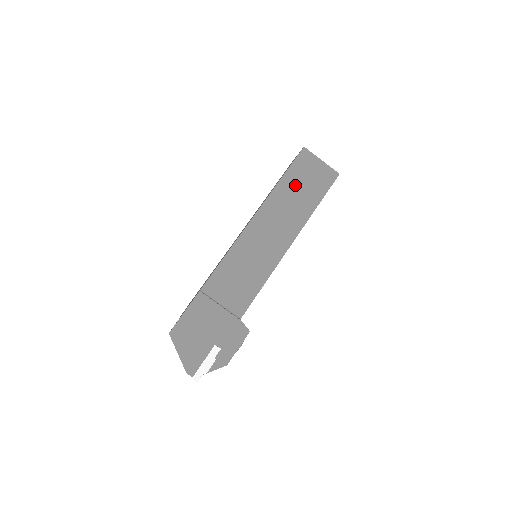
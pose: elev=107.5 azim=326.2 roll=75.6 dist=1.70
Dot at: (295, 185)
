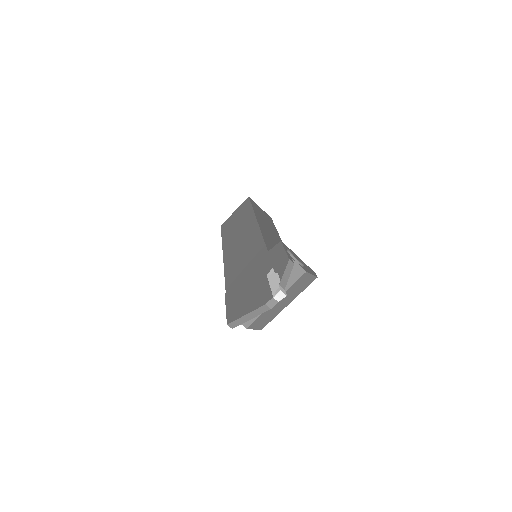
Dot at: (231, 227)
